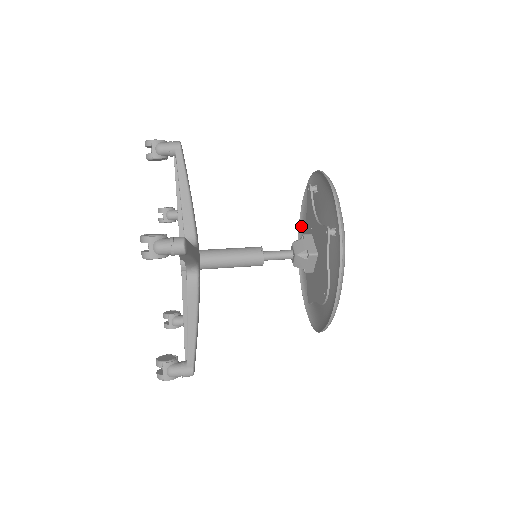
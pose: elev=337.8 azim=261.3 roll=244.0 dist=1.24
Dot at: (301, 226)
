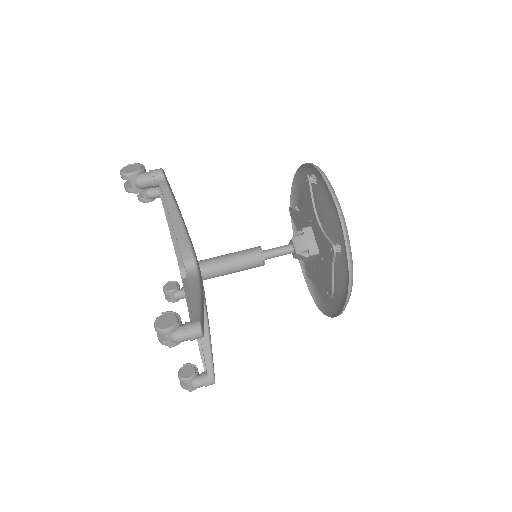
Dot at: (294, 190)
